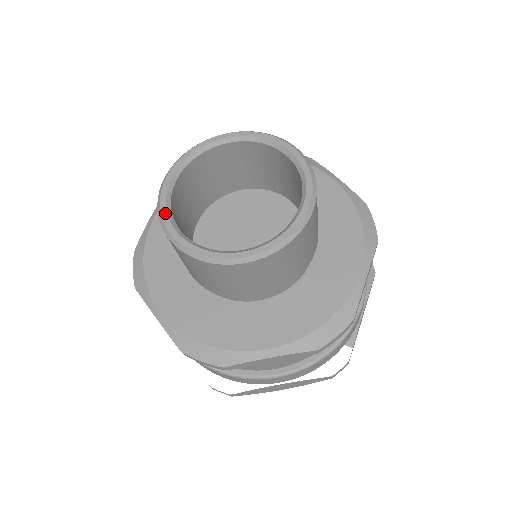
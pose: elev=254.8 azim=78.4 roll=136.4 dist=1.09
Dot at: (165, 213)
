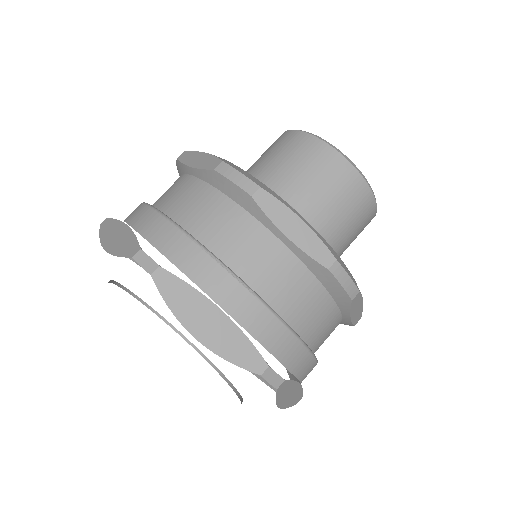
Dot at: occluded
